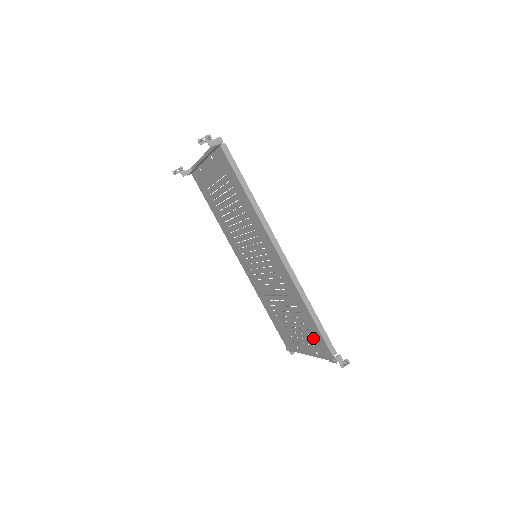
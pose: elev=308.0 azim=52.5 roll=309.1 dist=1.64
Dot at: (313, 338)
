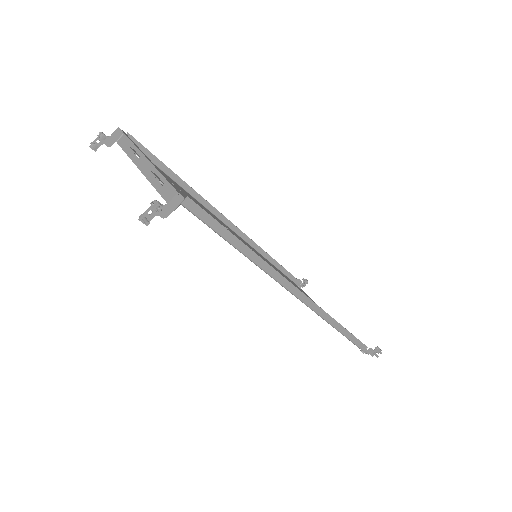
Dot at: occluded
